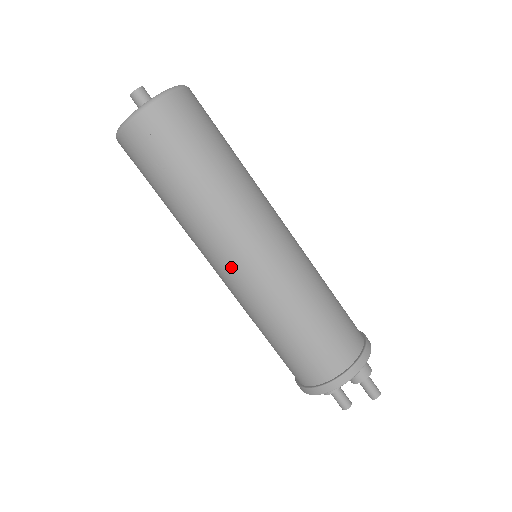
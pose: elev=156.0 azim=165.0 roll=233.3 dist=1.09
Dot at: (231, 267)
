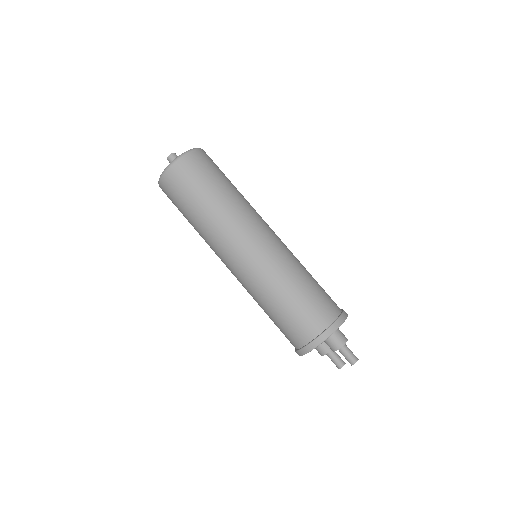
Dot at: (228, 267)
